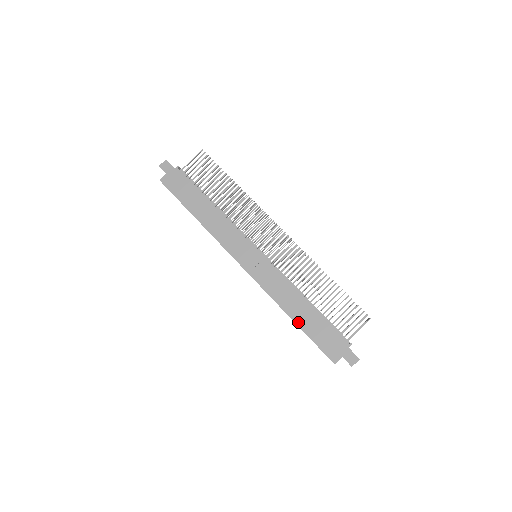
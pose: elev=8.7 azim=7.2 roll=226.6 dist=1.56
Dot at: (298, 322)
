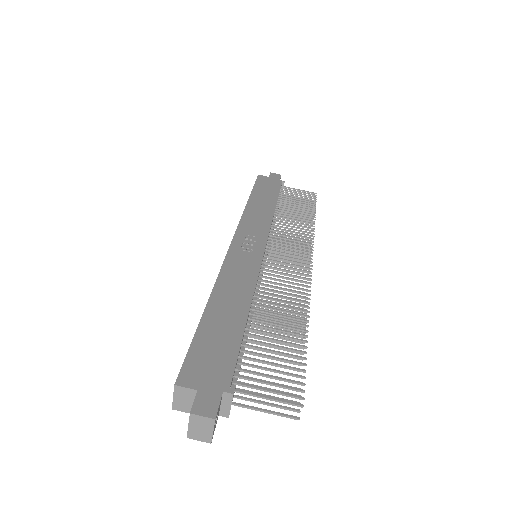
Dot at: (209, 311)
